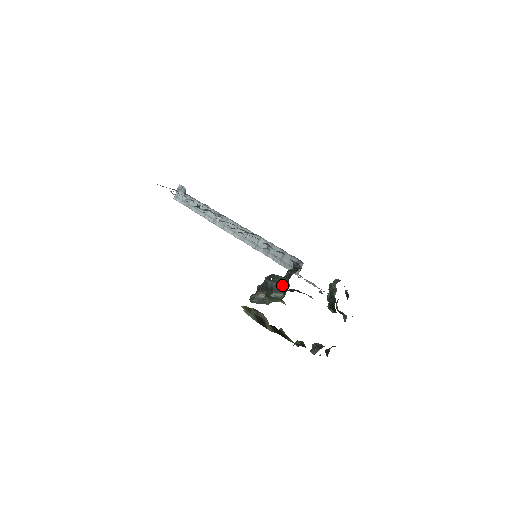
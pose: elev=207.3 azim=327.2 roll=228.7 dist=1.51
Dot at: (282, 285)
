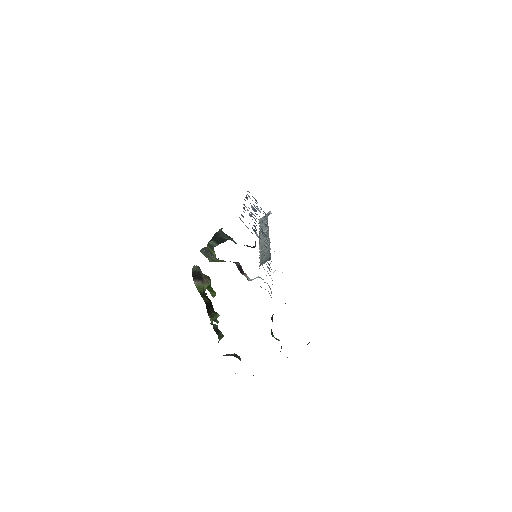
Dot at: (224, 239)
